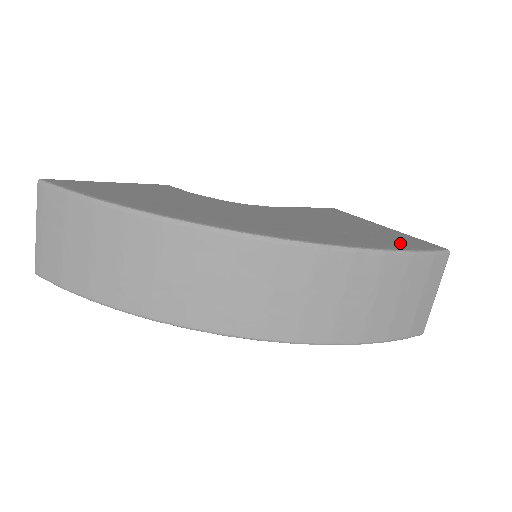
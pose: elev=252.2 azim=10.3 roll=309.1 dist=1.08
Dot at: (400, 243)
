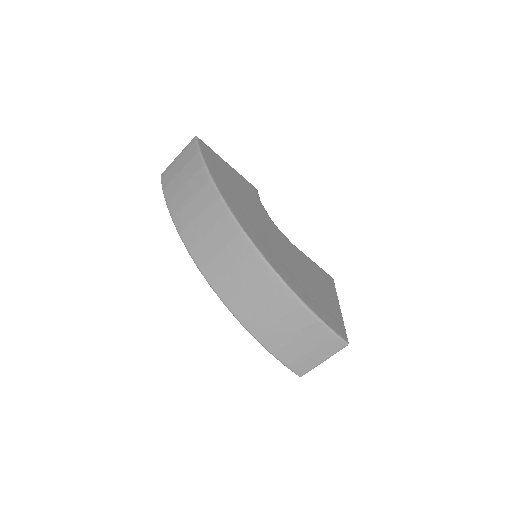
Dot at: (323, 313)
